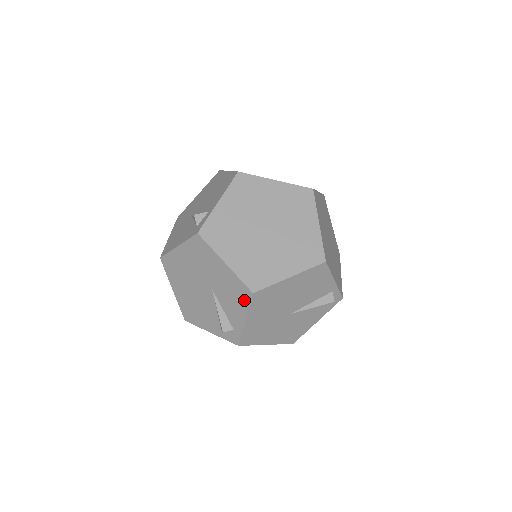
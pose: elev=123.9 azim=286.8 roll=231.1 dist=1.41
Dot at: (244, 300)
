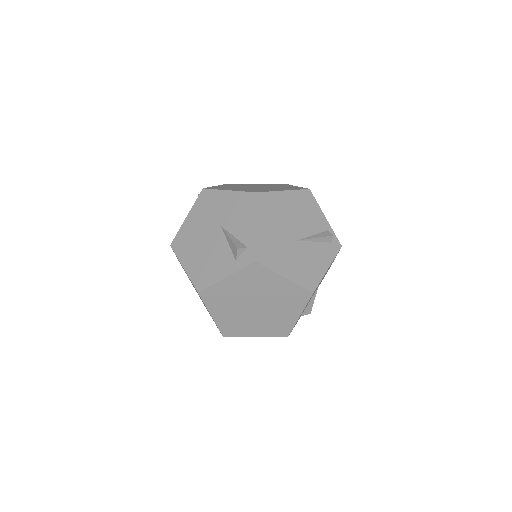
Dot at: (250, 206)
